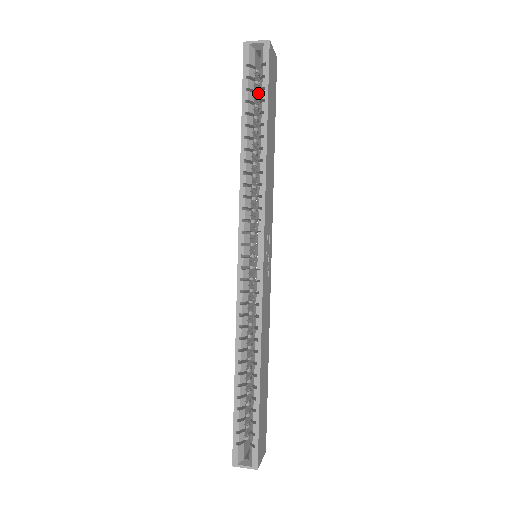
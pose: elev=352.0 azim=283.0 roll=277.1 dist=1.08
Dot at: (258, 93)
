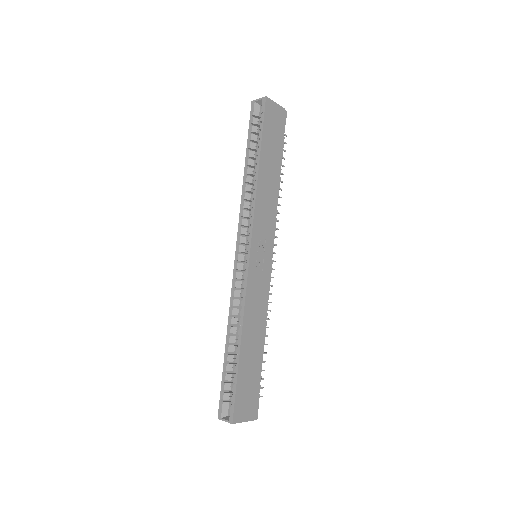
Dot at: occluded
